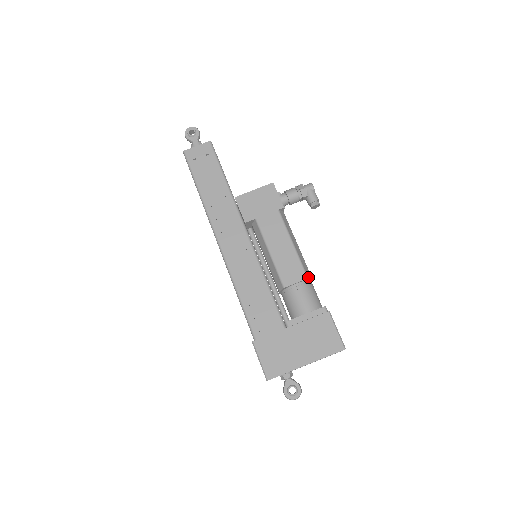
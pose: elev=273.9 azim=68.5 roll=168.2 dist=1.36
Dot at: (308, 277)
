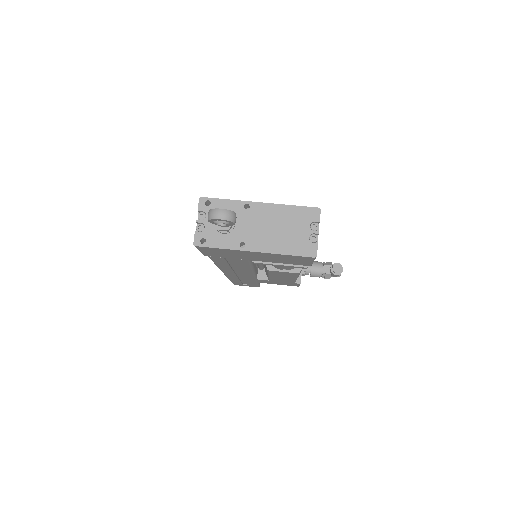
Dot at: occluded
